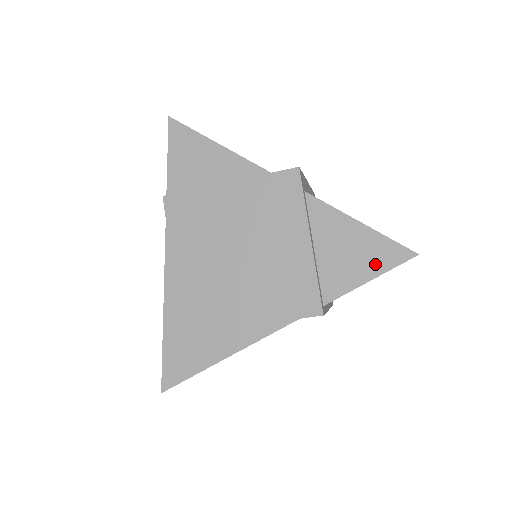
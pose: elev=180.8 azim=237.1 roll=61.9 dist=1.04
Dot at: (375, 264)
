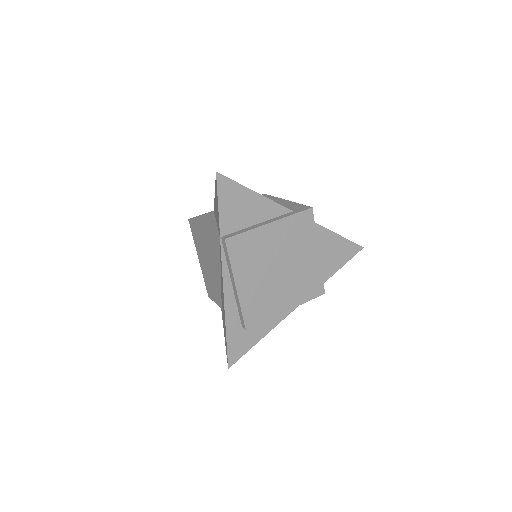
Dot at: (345, 257)
